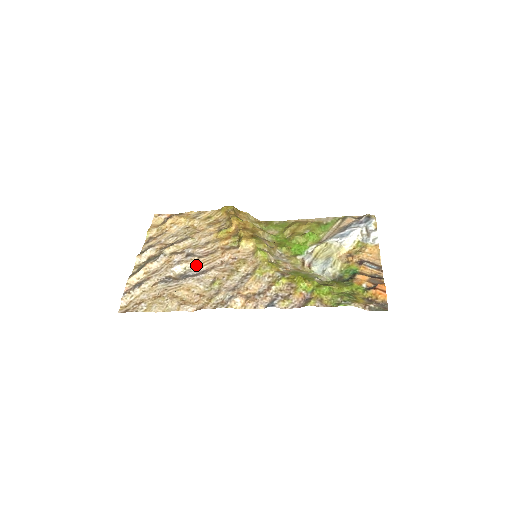
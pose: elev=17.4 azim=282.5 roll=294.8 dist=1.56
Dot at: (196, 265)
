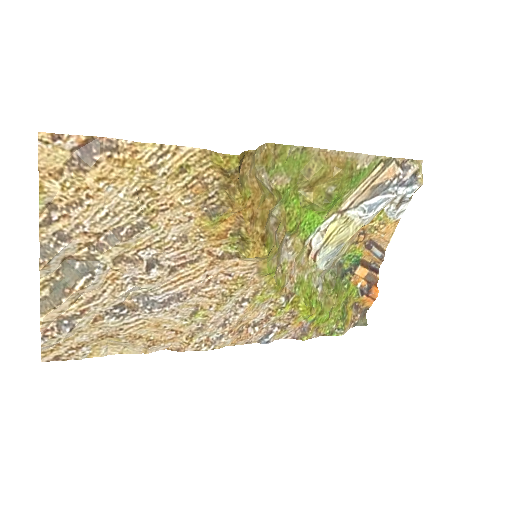
Dot at: (165, 283)
